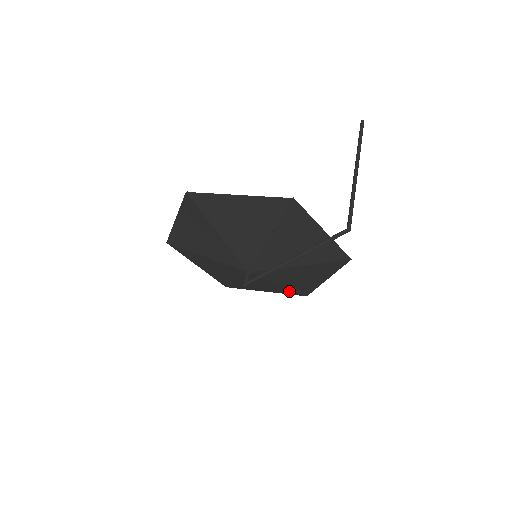
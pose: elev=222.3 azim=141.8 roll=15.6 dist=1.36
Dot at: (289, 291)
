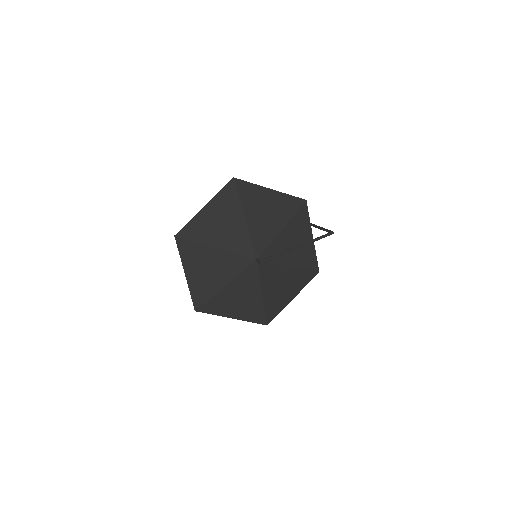
Dot at: (259, 312)
